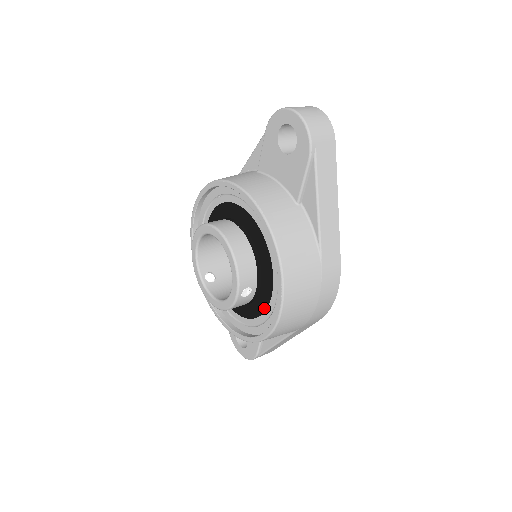
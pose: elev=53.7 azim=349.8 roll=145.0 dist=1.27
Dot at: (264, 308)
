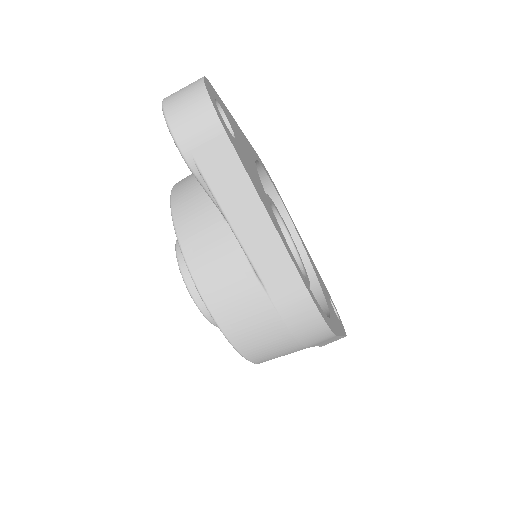
Dot at: occluded
